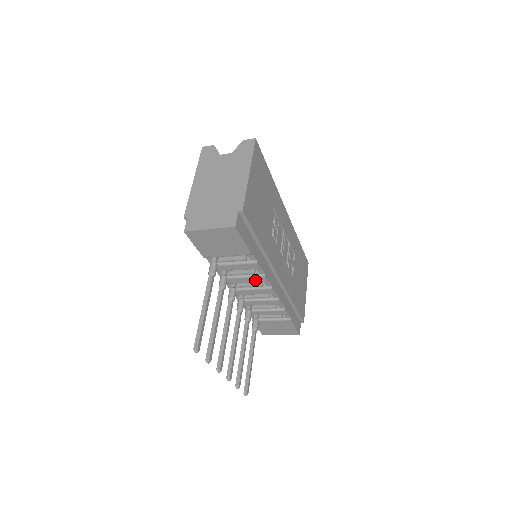
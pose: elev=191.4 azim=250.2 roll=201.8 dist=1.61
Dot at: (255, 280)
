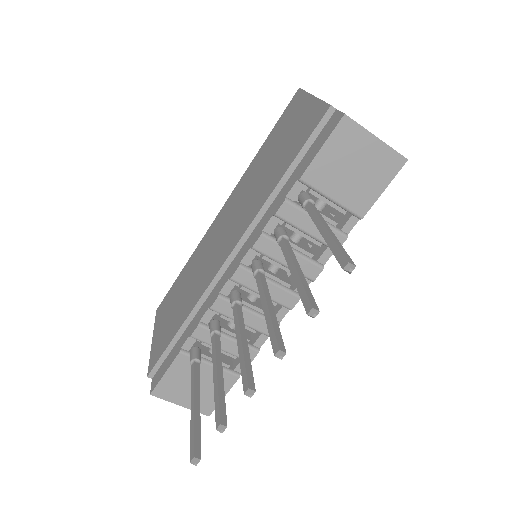
Dot at: (303, 267)
